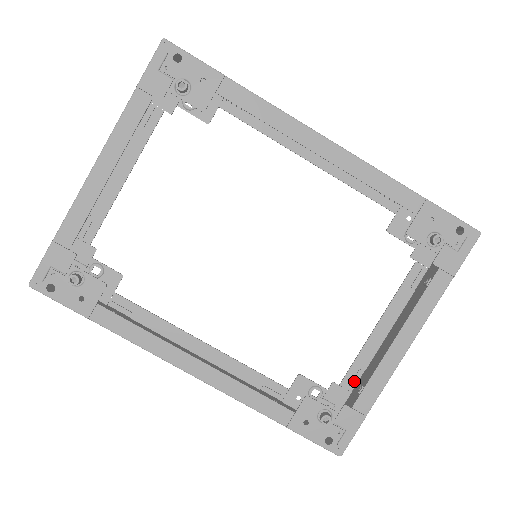
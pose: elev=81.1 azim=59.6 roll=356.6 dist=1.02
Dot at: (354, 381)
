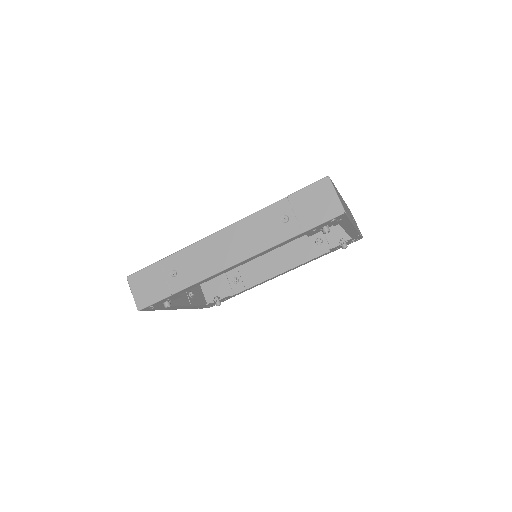
Dot at: occluded
